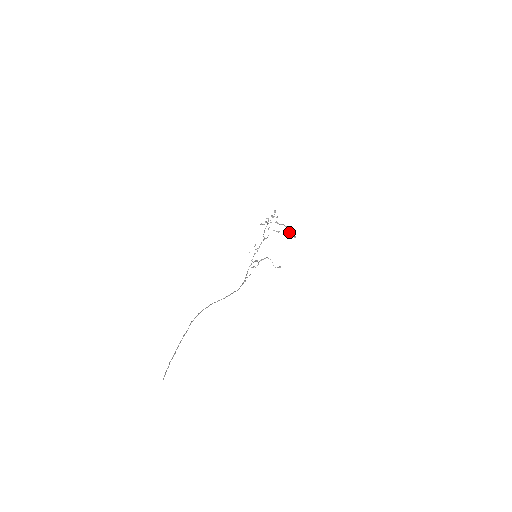
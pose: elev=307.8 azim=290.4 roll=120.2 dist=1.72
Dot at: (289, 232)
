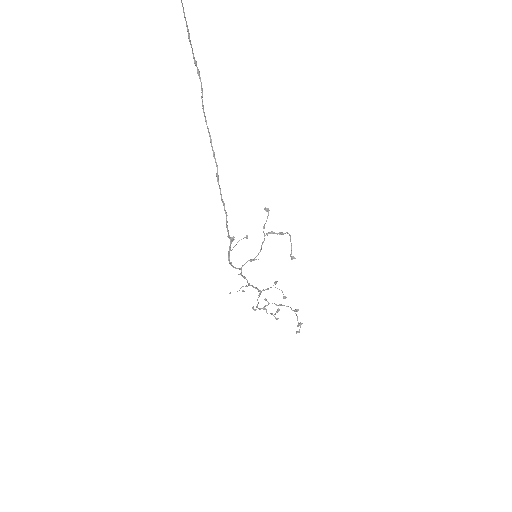
Dot at: (297, 309)
